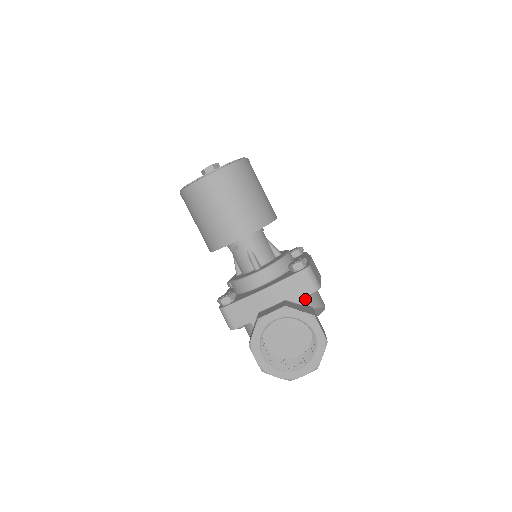
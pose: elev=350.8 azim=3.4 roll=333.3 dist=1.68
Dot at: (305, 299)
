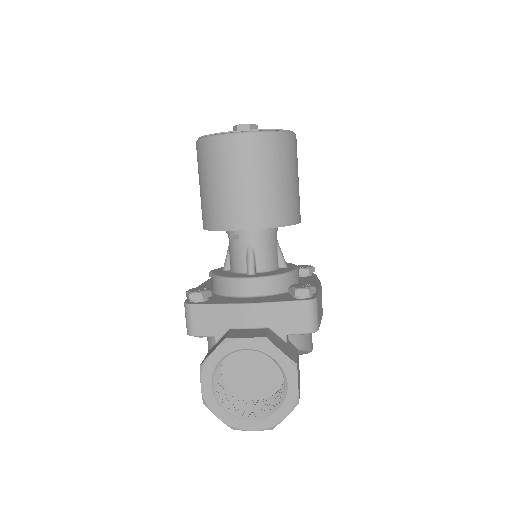
Dot at: (293, 335)
